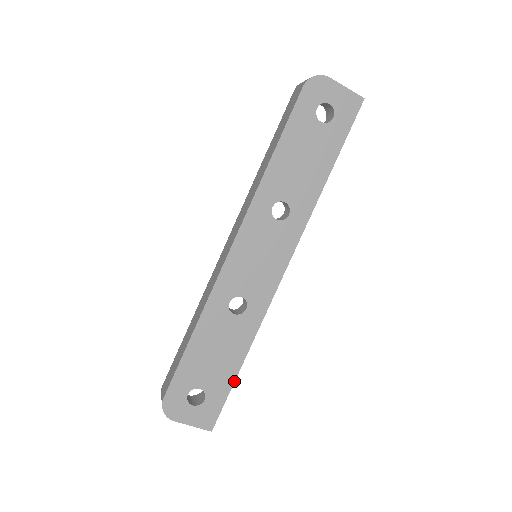
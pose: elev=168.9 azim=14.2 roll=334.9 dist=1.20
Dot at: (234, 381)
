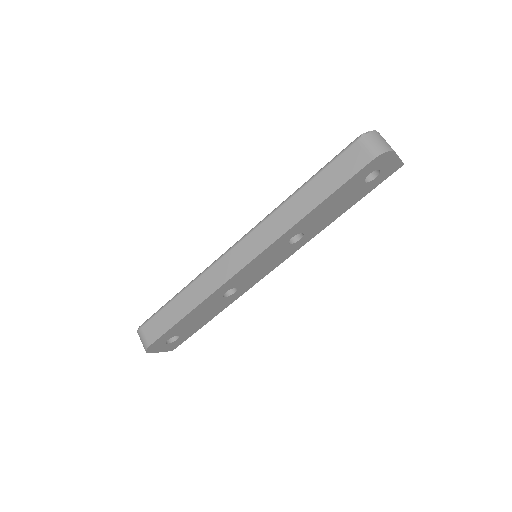
Dot at: occluded
